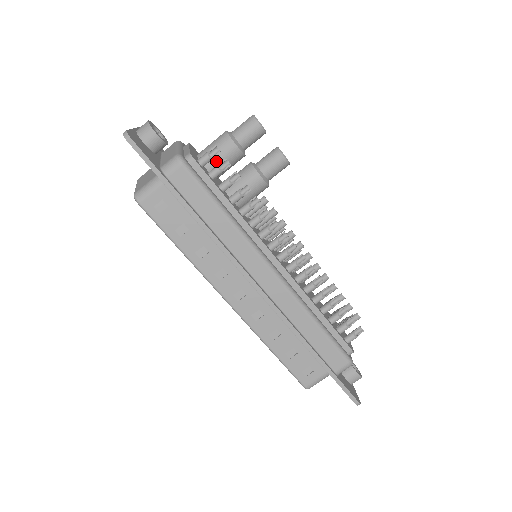
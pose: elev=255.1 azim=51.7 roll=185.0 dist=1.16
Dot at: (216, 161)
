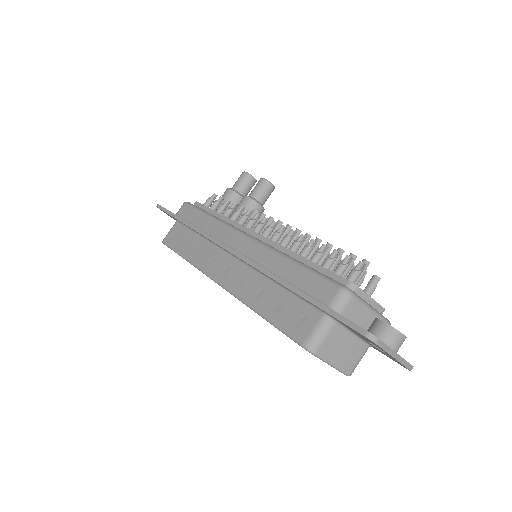
Dot at: (219, 205)
